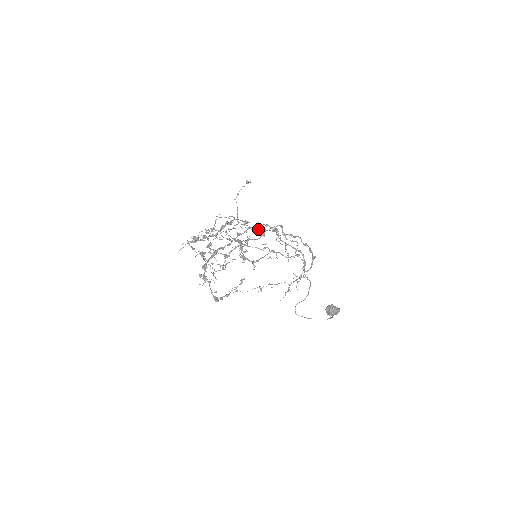
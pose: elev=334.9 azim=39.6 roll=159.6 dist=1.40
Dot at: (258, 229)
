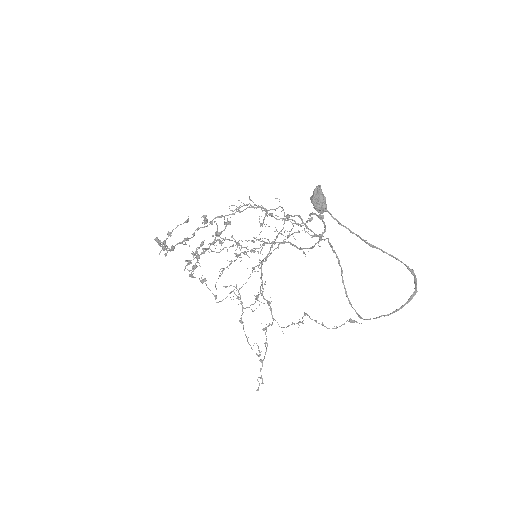
Dot at: (232, 214)
